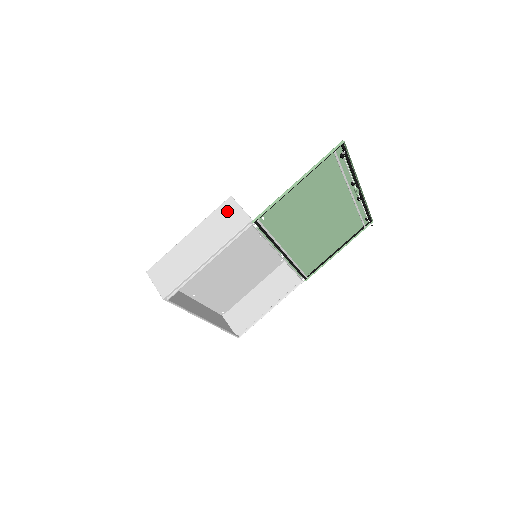
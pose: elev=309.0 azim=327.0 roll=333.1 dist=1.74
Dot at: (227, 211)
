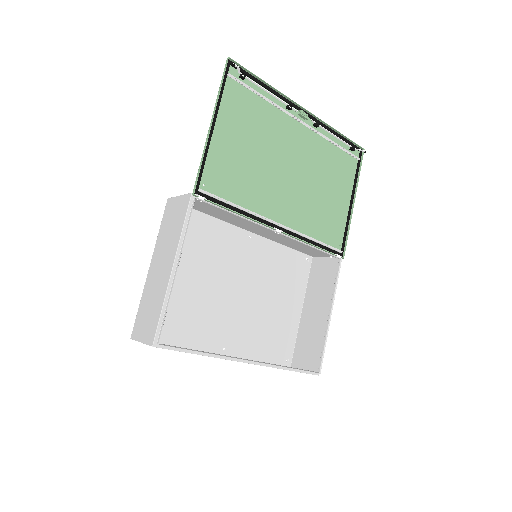
Dot at: (170, 212)
